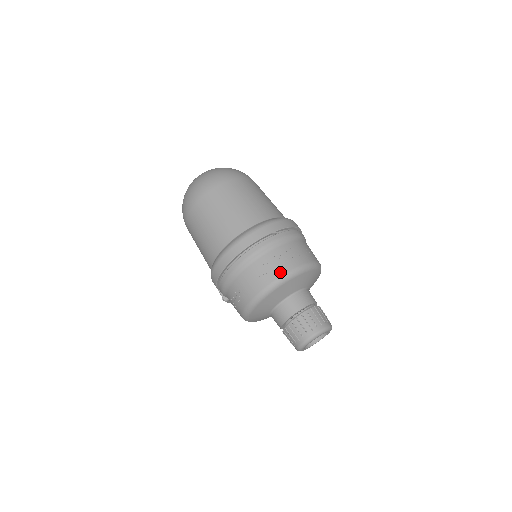
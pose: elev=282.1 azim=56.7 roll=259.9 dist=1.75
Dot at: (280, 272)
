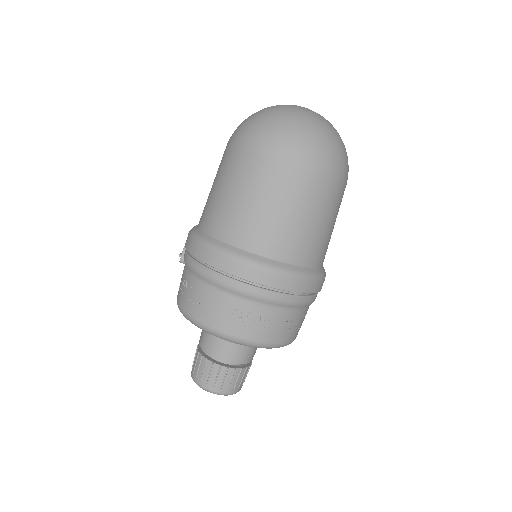
Dot at: (254, 336)
